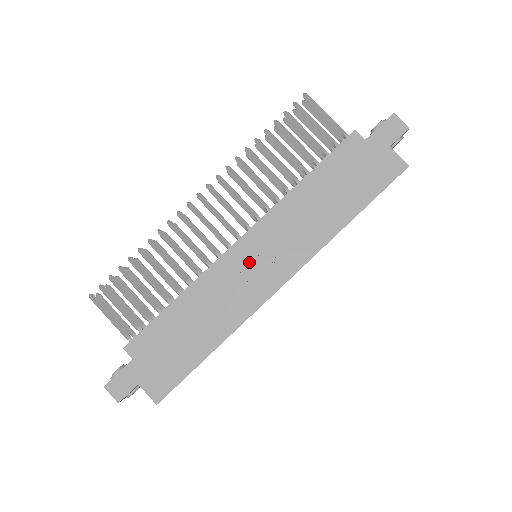
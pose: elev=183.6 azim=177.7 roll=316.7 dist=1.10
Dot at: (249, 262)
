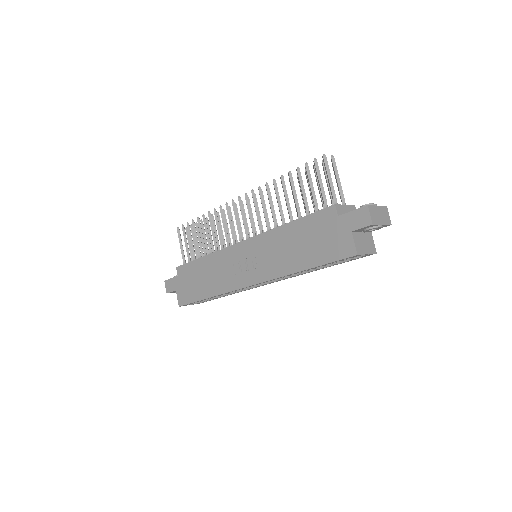
Dot at: (241, 259)
